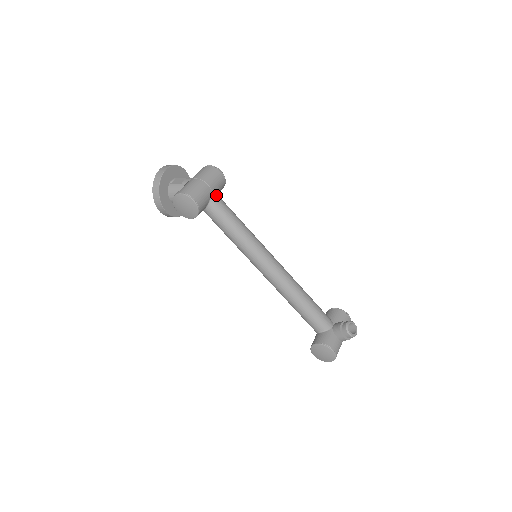
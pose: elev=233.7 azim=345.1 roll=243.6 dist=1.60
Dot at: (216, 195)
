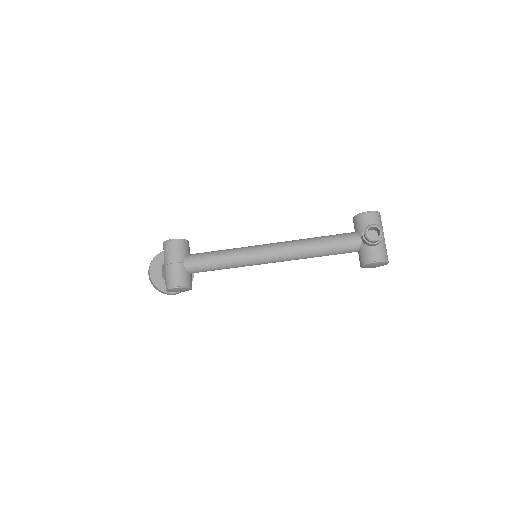
Dot at: (186, 260)
